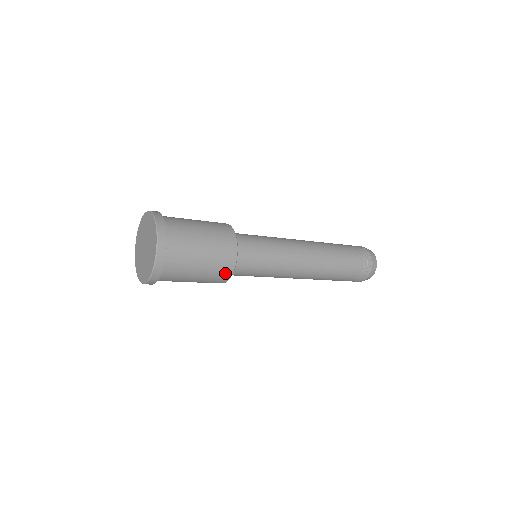
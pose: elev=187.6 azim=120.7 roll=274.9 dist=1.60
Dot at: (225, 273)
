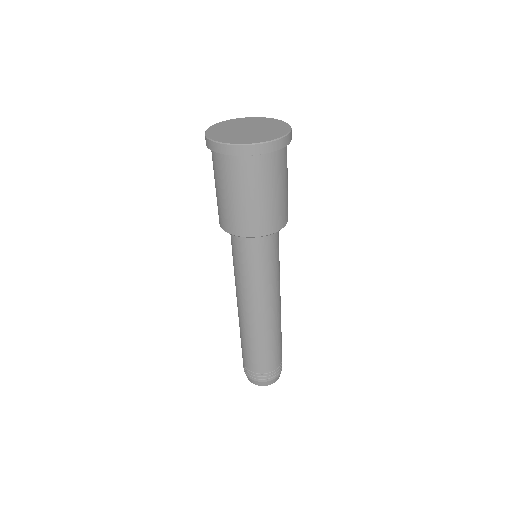
Dot at: (262, 227)
